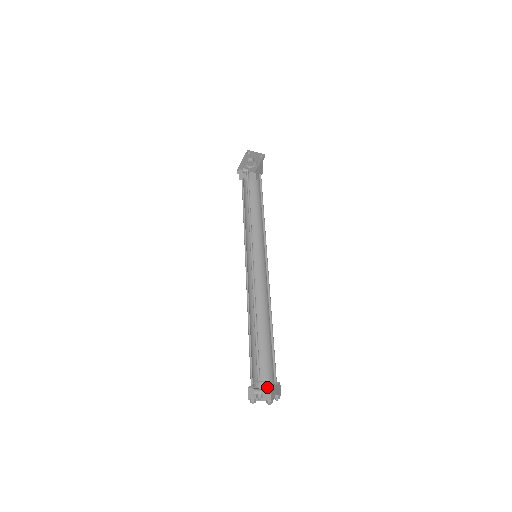
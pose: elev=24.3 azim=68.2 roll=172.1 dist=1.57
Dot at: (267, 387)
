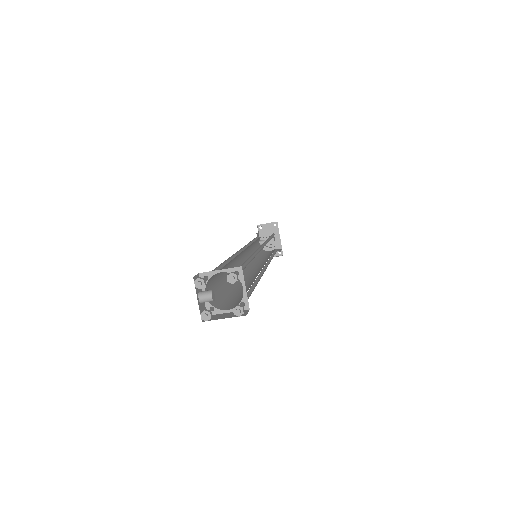
Dot at: (239, 303)
